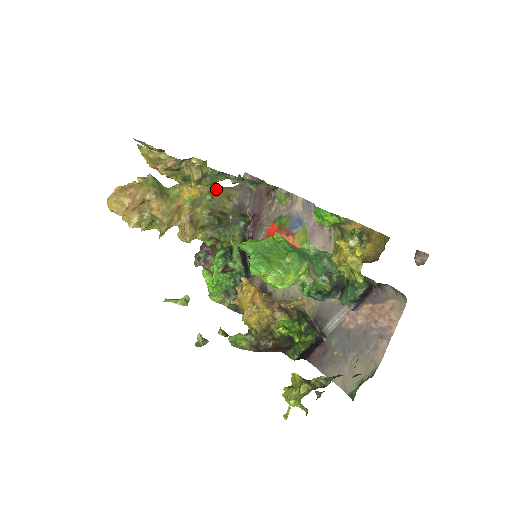
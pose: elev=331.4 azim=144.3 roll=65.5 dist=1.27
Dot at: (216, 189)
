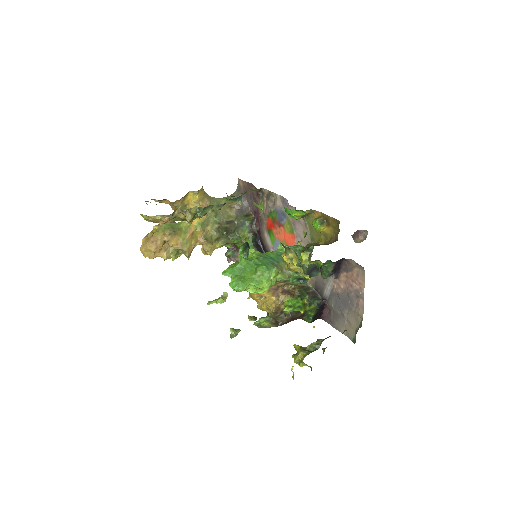
Dot at: (218, 204)
